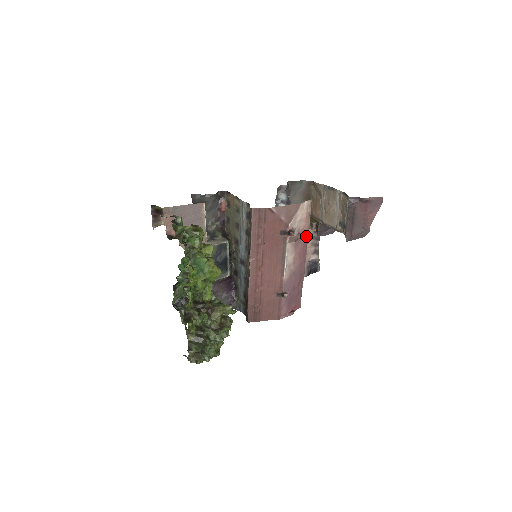
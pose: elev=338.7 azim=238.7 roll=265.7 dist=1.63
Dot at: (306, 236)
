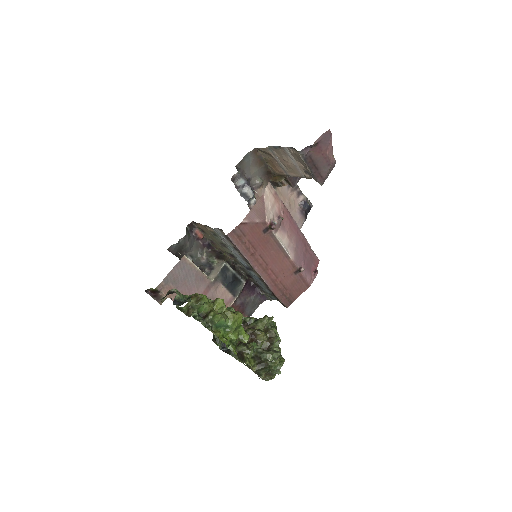
Dot at: (285, 211)
